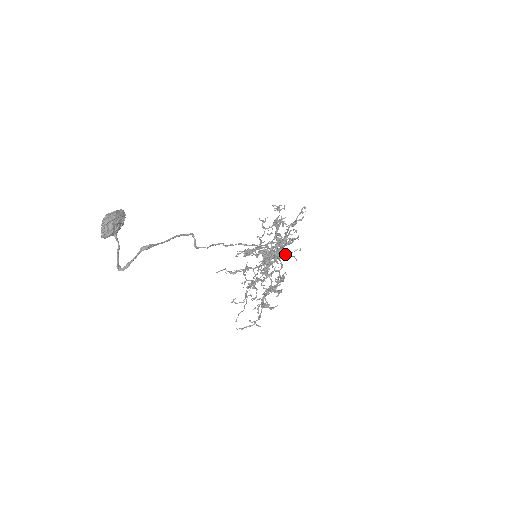
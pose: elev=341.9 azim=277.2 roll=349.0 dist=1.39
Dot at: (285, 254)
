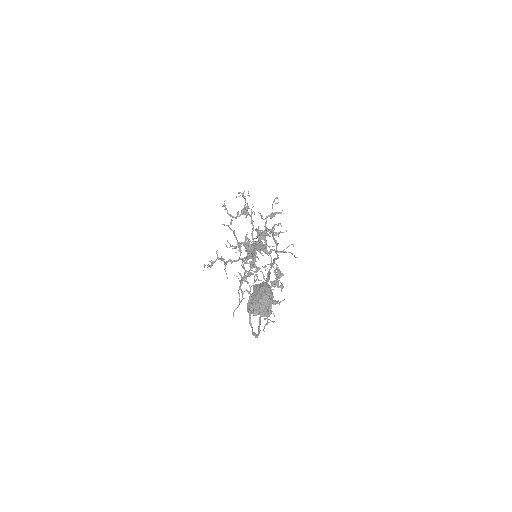
Dot at: (264, 244)
